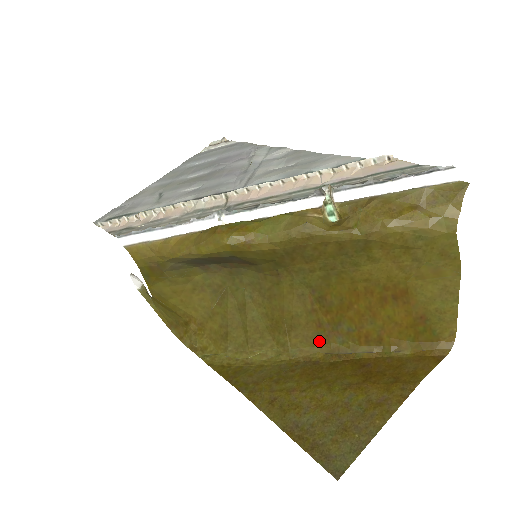
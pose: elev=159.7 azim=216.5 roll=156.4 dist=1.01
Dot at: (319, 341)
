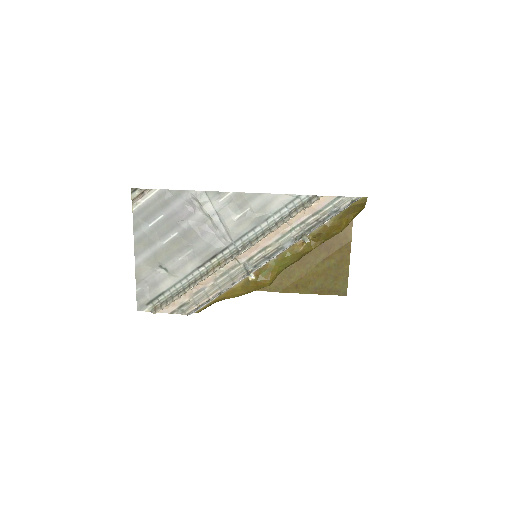
Dot at: occluded
